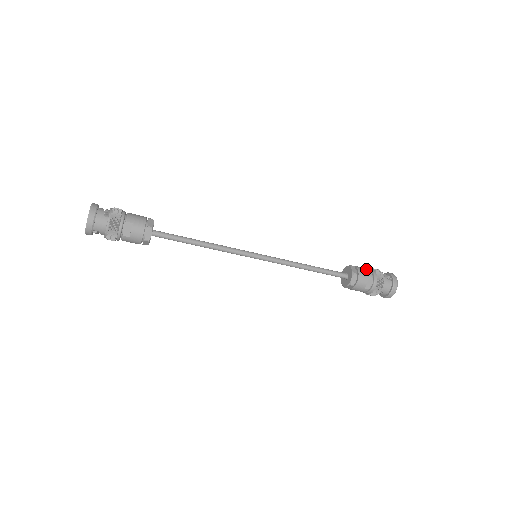
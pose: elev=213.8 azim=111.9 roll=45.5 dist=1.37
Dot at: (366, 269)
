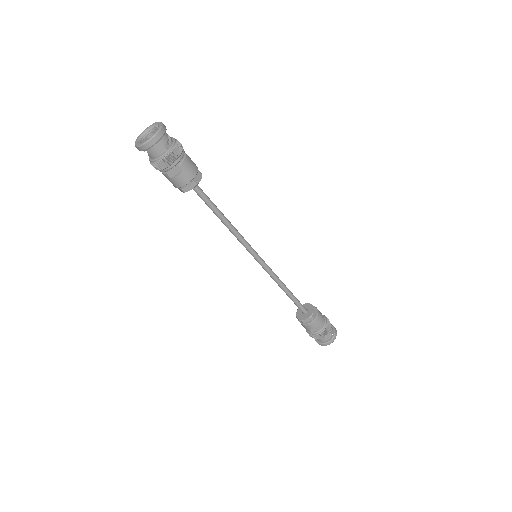
Dot at: (323, 317)
